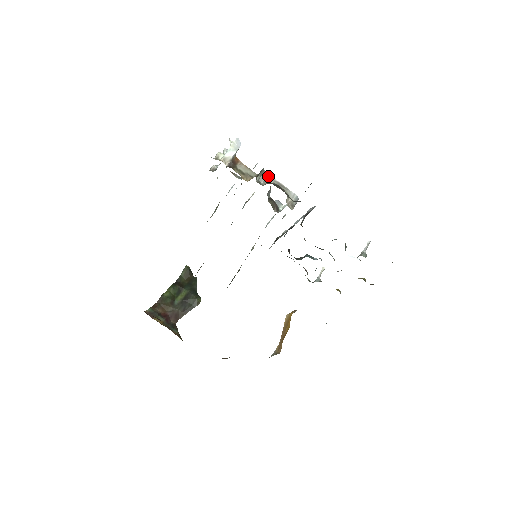
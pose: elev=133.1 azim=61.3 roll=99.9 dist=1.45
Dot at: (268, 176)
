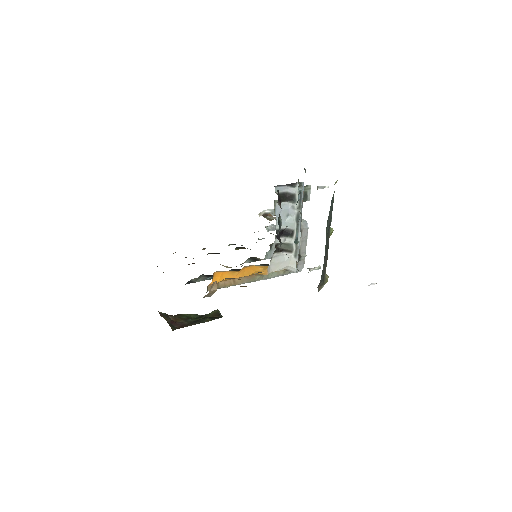
Dot at: occluded
